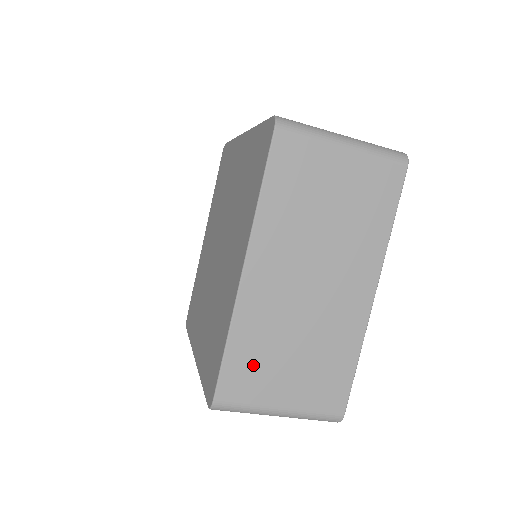
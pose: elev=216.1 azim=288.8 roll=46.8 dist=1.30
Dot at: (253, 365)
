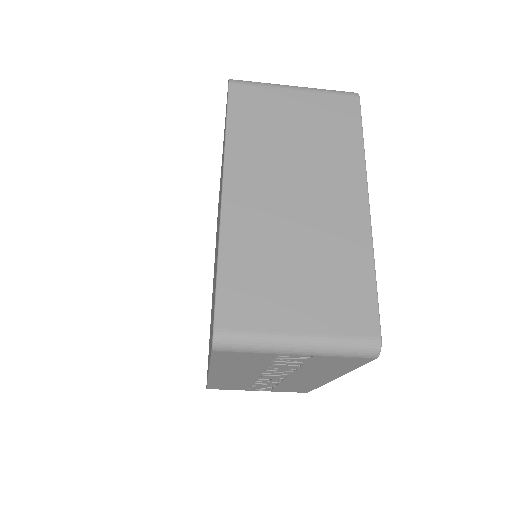
Dot at: (253, 285)
